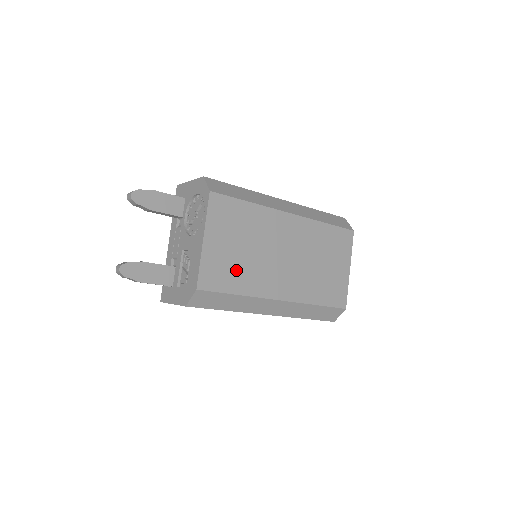
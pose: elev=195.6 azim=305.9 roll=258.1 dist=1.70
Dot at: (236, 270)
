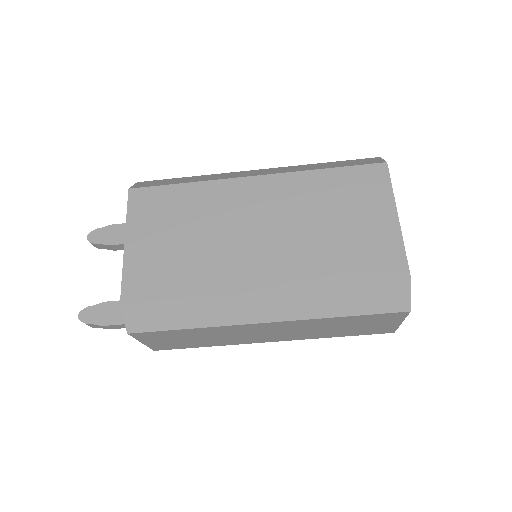
Dot at: (178, 267)
